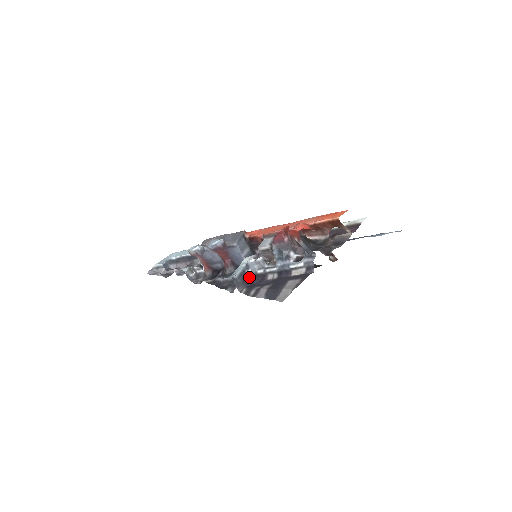
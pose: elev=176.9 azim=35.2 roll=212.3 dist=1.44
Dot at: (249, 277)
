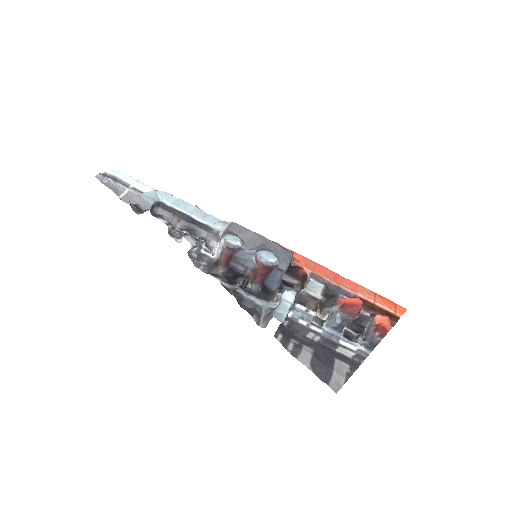
Dot at: (286, 319)
